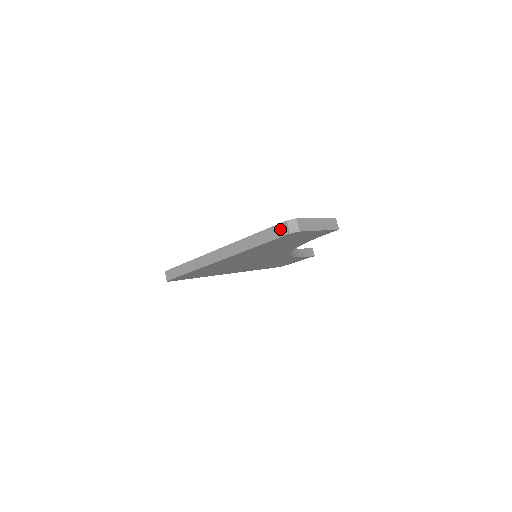
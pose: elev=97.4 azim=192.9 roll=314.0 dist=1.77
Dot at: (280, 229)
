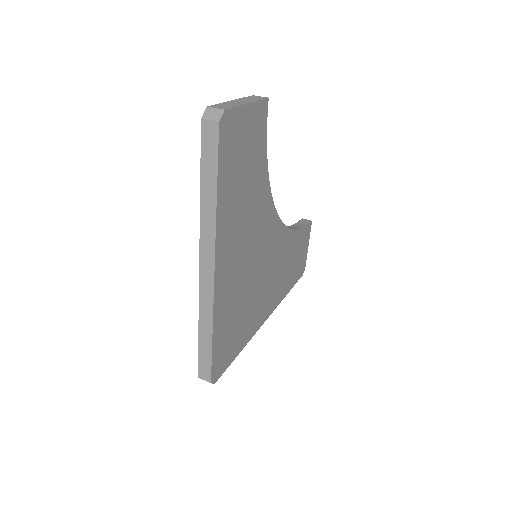
Dot at: (208, 137)
